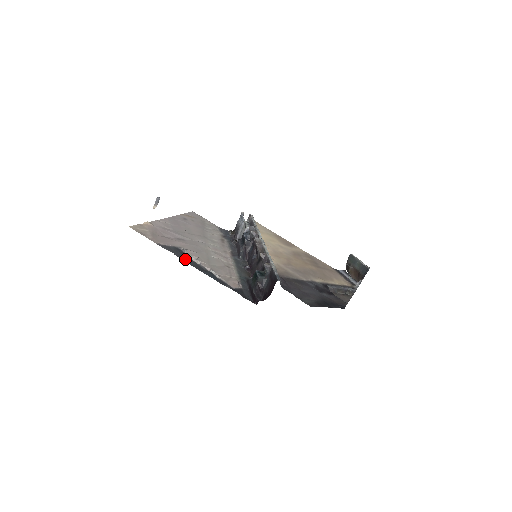
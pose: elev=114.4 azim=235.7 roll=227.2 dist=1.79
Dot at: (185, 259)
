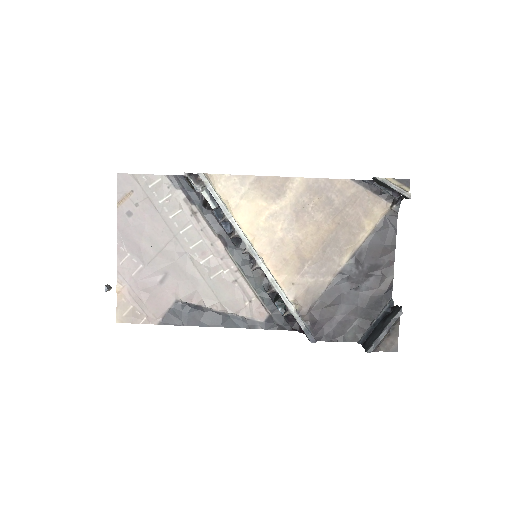
Dot at: (197, 322)
